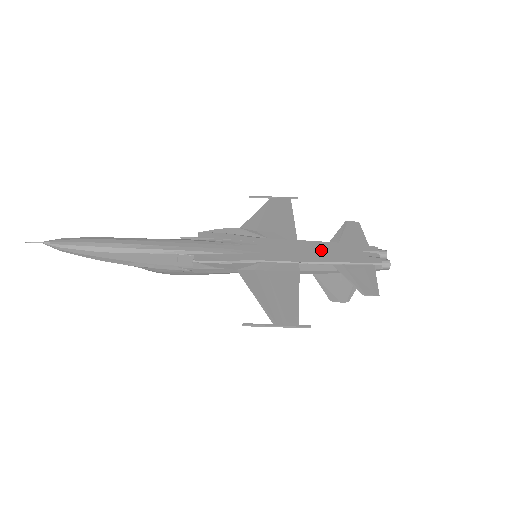
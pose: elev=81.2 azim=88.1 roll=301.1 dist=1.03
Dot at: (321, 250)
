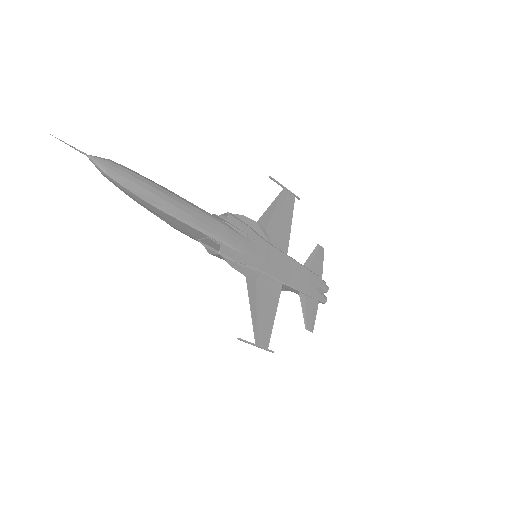
Dot at: (298, 274)
